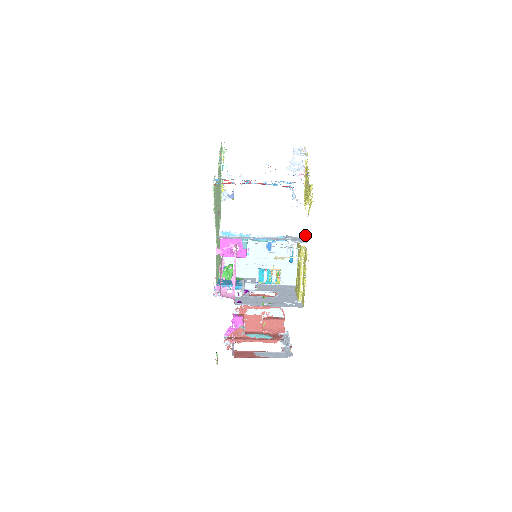
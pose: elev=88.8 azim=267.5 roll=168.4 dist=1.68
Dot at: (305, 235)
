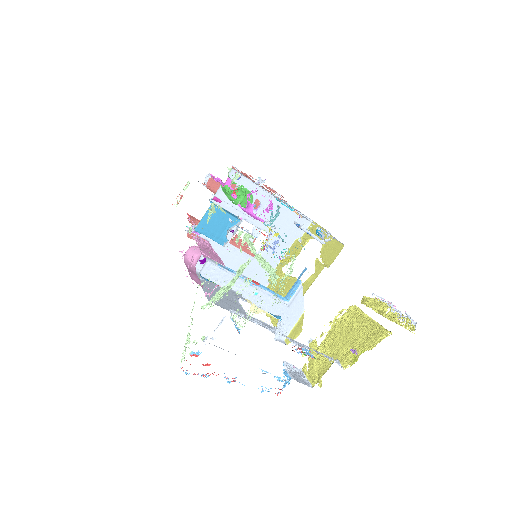
Dot at: occluded
